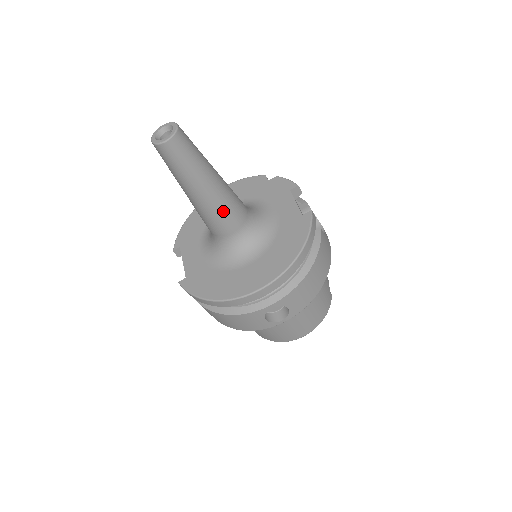
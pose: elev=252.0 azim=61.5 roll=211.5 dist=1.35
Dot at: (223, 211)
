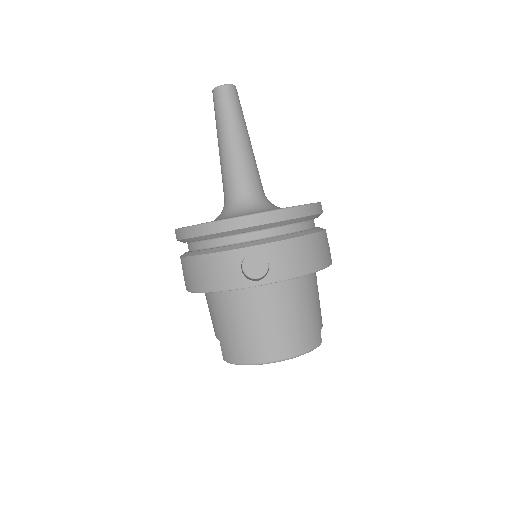
Dot at: (243, 166)
